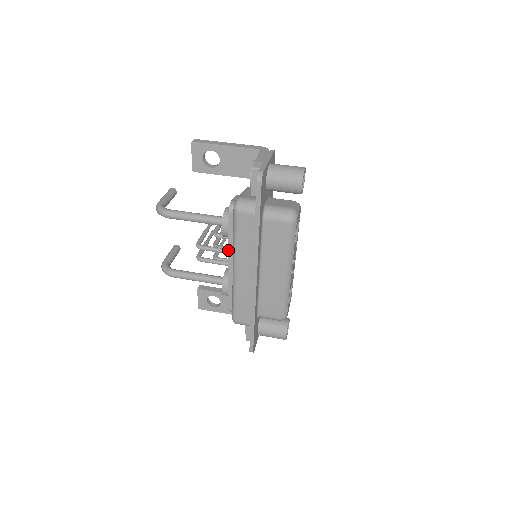
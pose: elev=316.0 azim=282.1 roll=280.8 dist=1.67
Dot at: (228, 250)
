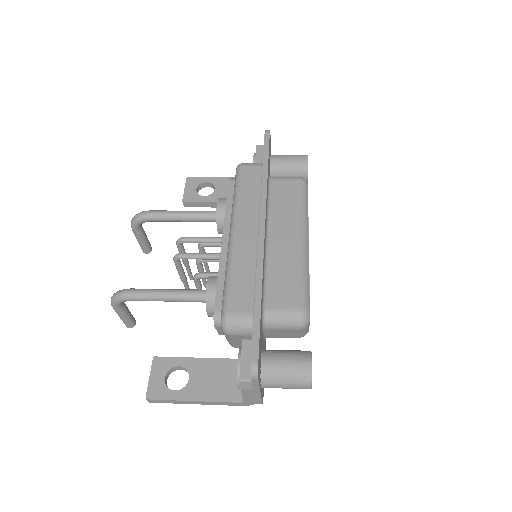
Dot at: (224, 222)
